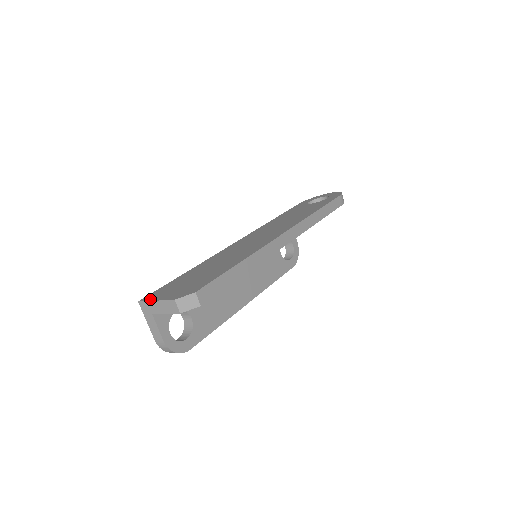
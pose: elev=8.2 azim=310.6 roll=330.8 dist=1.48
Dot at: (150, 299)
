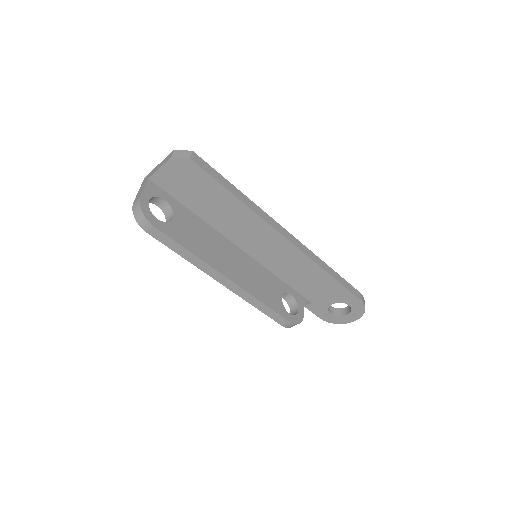
Dot at: occluded
